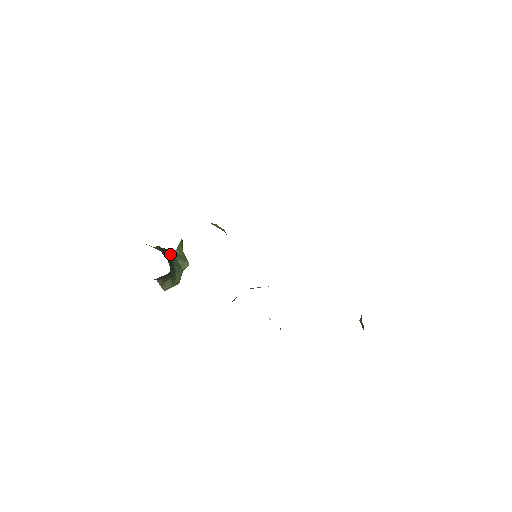
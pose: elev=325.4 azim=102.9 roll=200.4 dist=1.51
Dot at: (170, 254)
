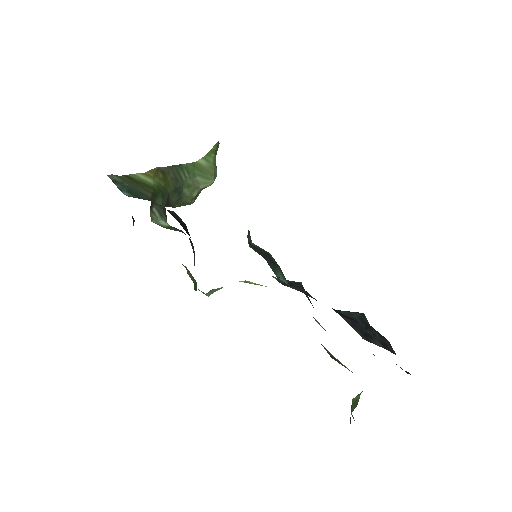
Dot at: (183, 171)
